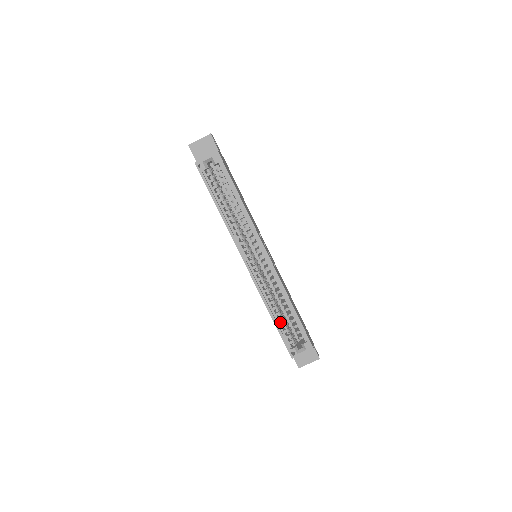
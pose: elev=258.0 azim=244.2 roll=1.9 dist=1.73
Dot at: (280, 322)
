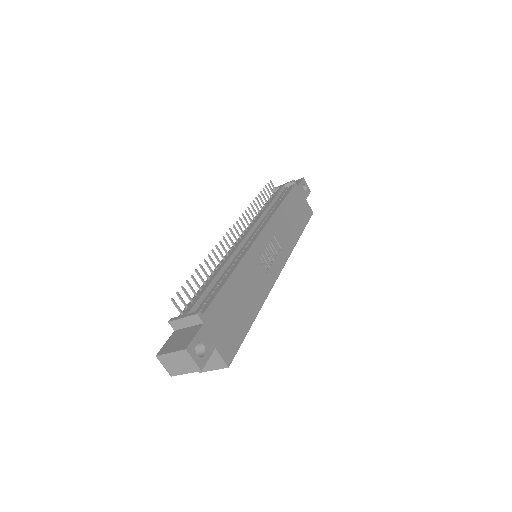
Dot at: occluded
